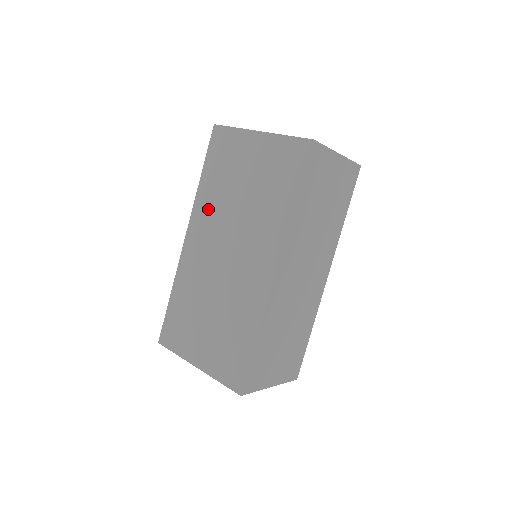
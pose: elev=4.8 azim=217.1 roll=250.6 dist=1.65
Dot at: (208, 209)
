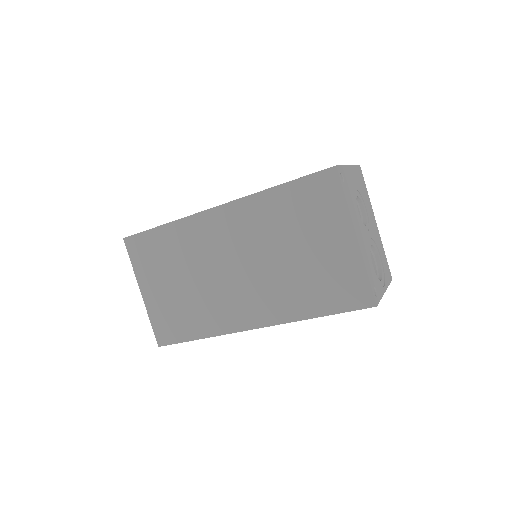
Dot at: (255, 219)
